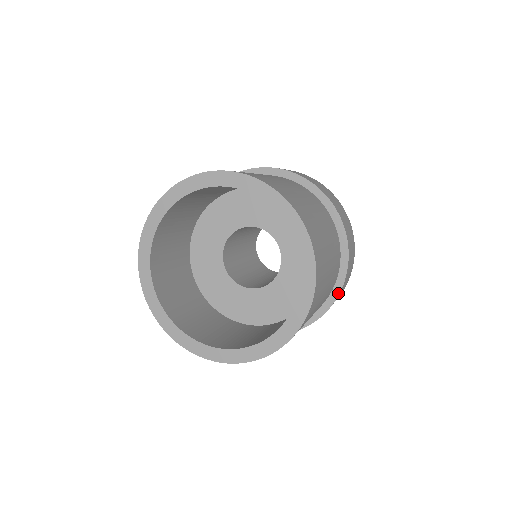
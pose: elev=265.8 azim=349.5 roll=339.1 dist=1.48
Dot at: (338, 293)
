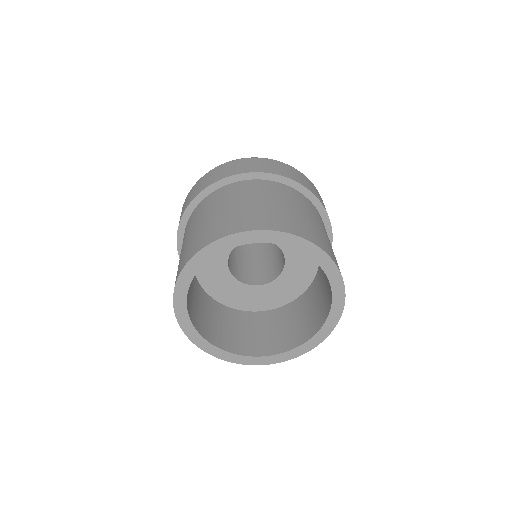
Dot at: occluded
